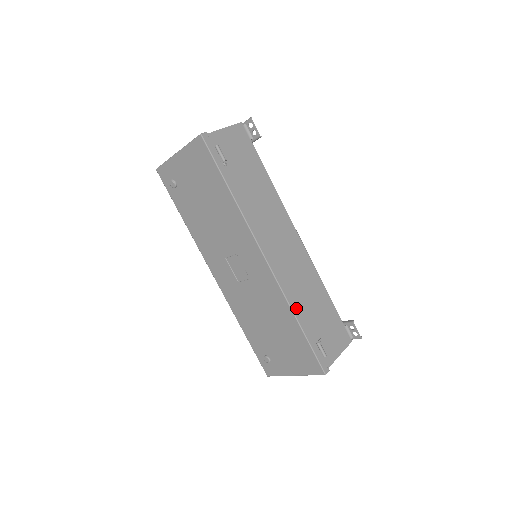
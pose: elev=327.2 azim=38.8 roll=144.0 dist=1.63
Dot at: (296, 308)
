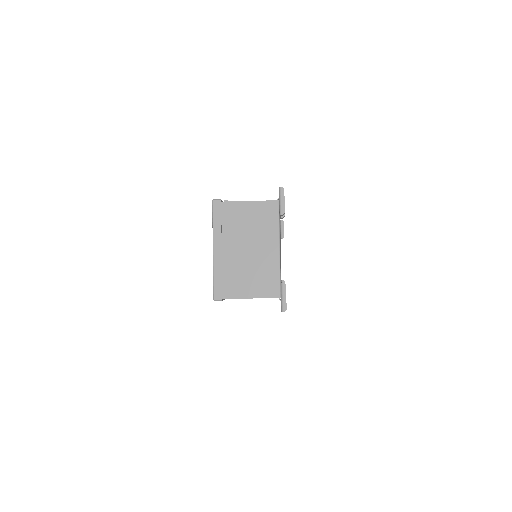
Dot at: occluded
